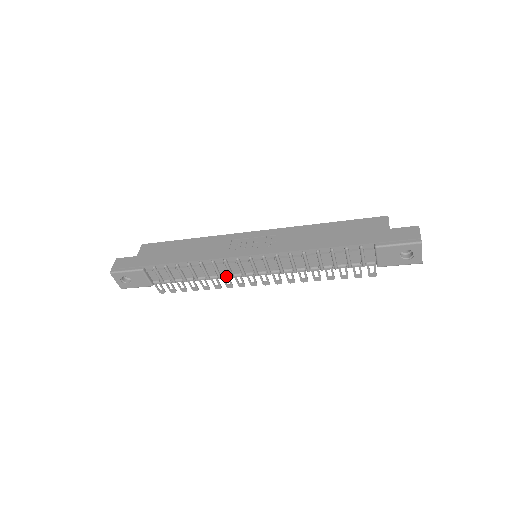
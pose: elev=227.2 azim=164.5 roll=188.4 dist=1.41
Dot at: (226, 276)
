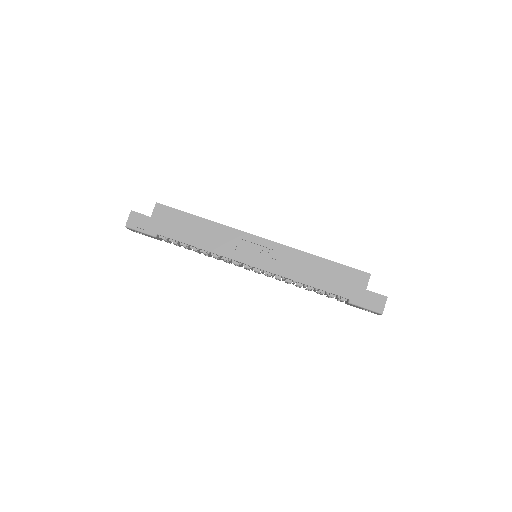
Dot at: (227, 261)
